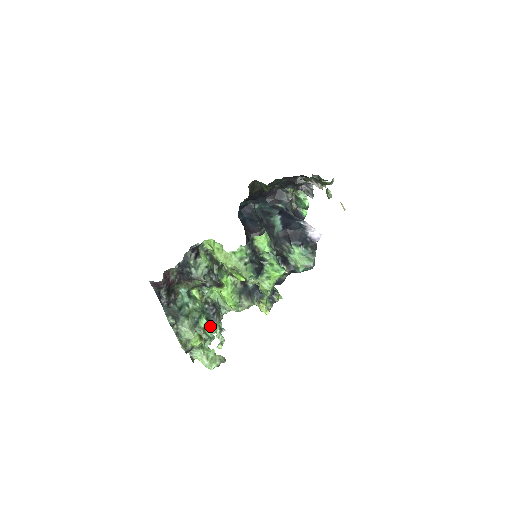
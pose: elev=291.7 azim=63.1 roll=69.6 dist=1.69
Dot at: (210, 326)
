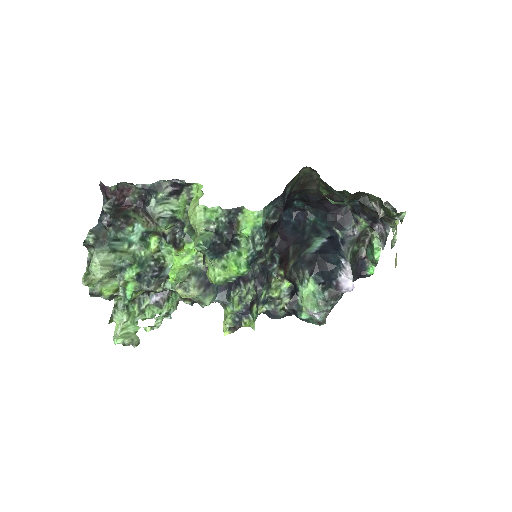
Dot at: (137, 286)
